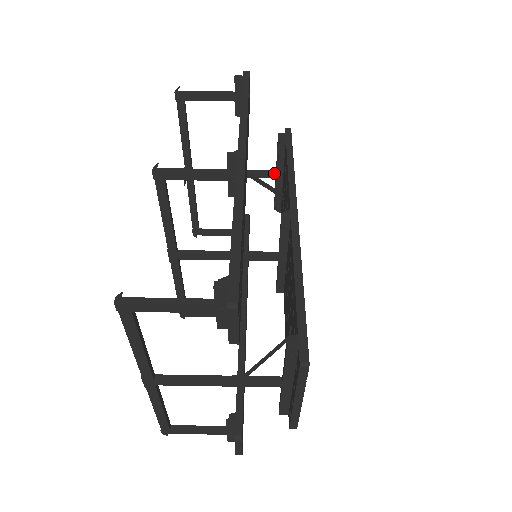
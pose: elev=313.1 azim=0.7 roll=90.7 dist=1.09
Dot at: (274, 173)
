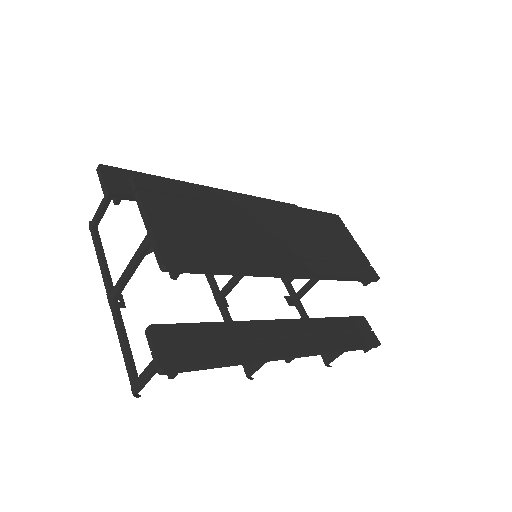
Dot at: occluded
